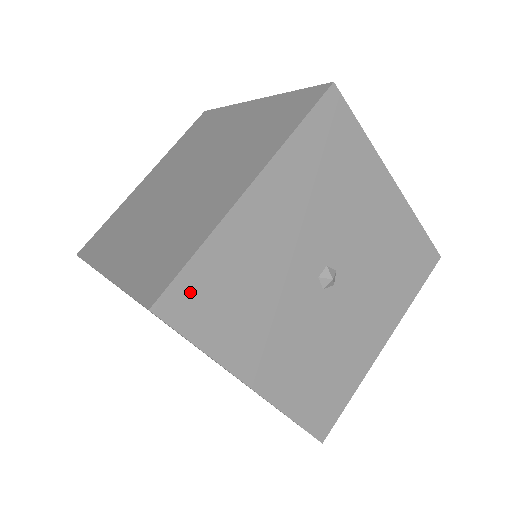
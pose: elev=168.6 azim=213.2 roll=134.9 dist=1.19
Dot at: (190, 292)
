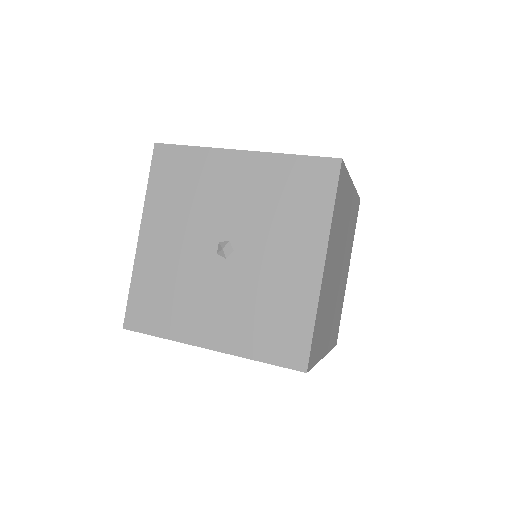
Dot at: (138, 309)
